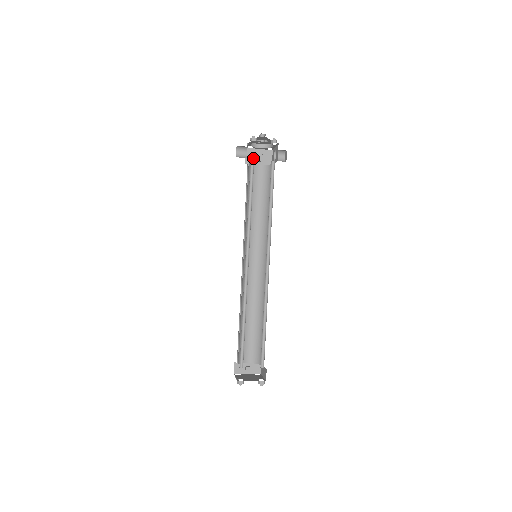
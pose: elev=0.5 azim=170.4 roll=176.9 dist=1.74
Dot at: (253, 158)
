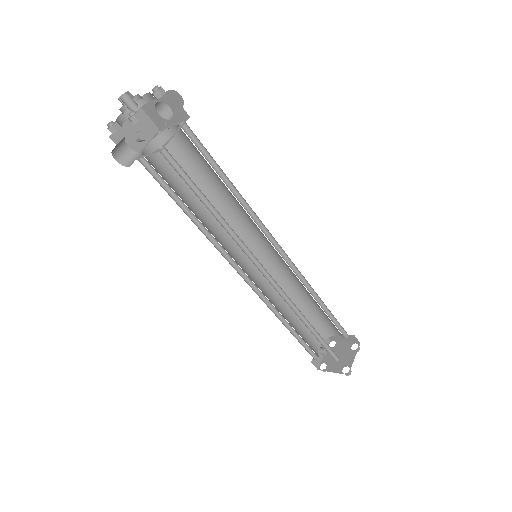
Dot at: (131, 143)
